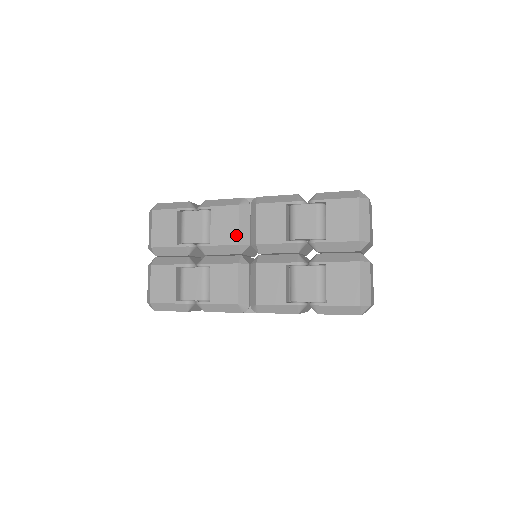
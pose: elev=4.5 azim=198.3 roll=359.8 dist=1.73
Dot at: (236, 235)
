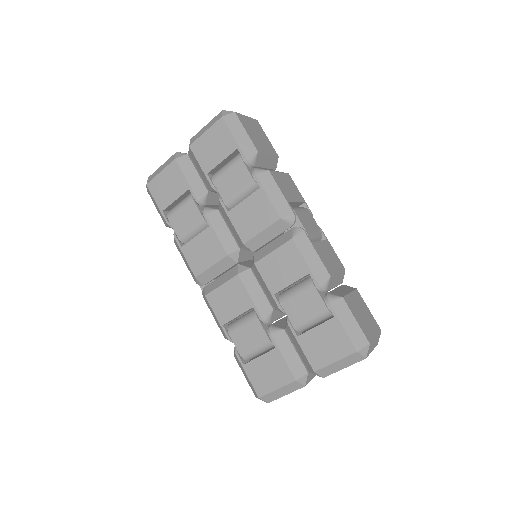
Dot at: (251, 235)
